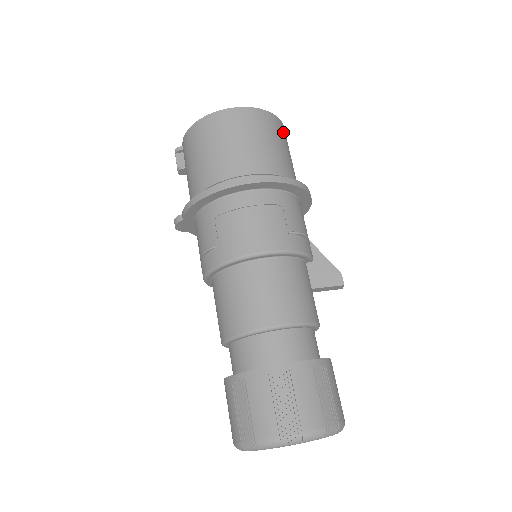
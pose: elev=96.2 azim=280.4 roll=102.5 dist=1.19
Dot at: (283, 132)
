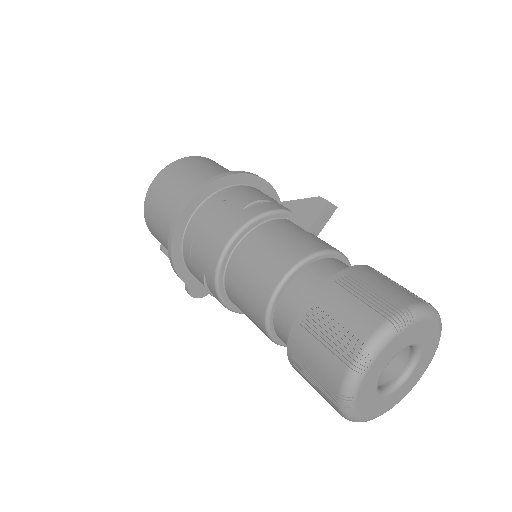
Dot at: (204, 160)
